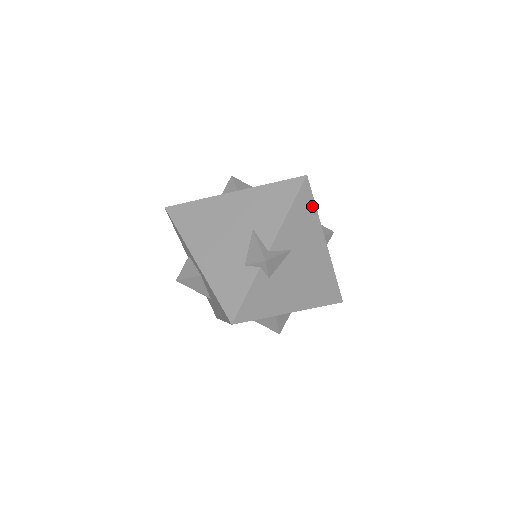
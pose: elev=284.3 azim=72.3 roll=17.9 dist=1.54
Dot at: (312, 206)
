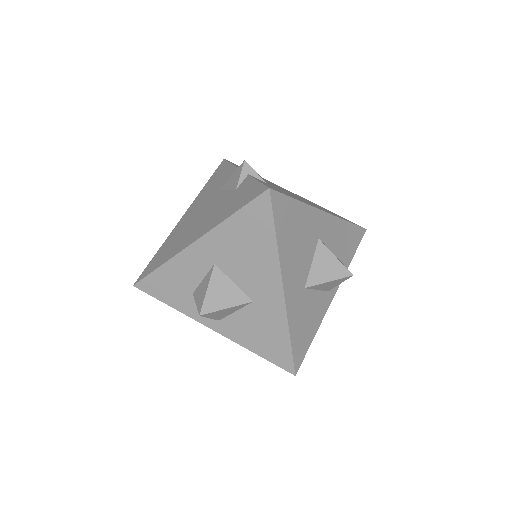
Dot at: occluded
